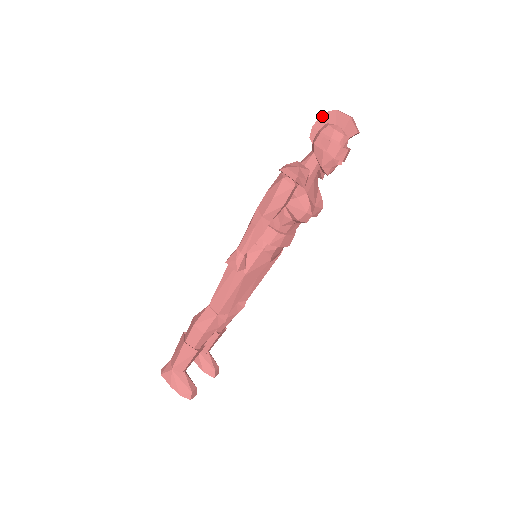
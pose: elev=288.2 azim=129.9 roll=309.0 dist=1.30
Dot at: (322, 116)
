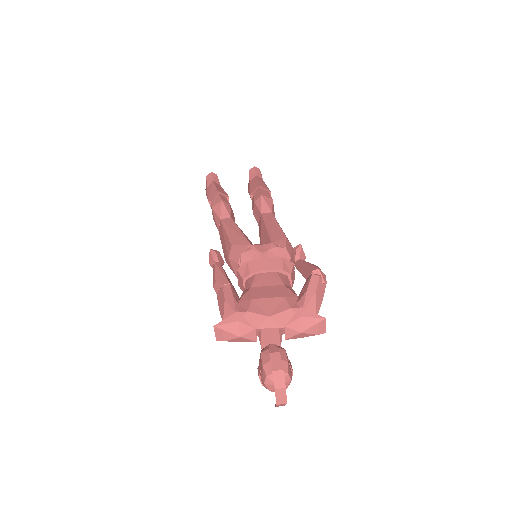
Dot at: (272, 369)
